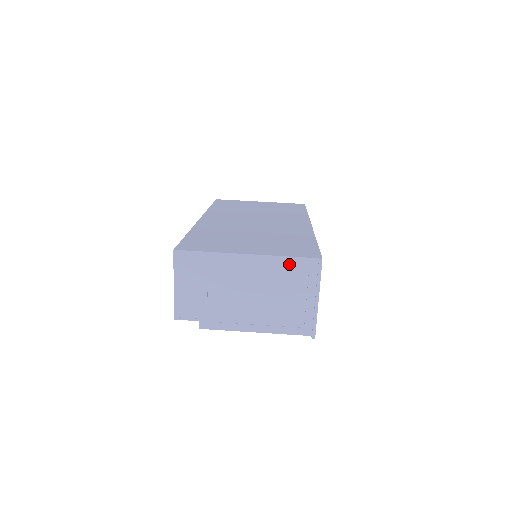
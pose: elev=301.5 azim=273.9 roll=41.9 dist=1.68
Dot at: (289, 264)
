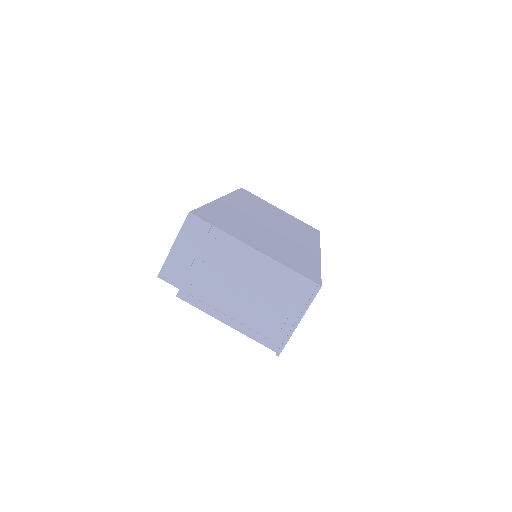
Dot at: (289, 277)
